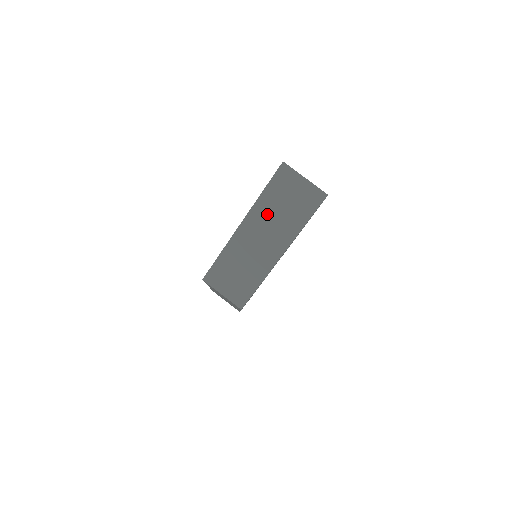
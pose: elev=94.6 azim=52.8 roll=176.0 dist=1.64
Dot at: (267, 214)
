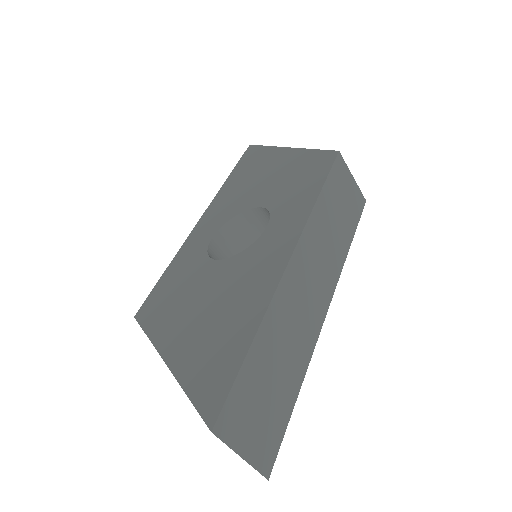
Dot at: occluded
